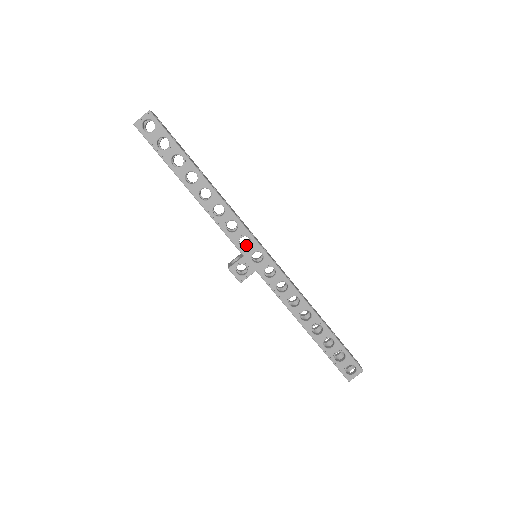
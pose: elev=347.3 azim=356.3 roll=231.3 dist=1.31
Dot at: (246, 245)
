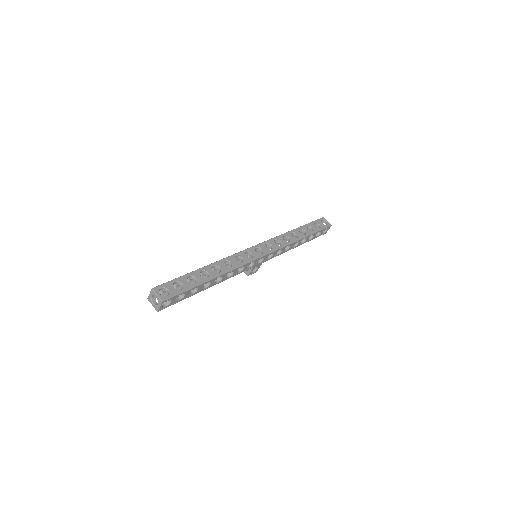
Dot at: occluded
